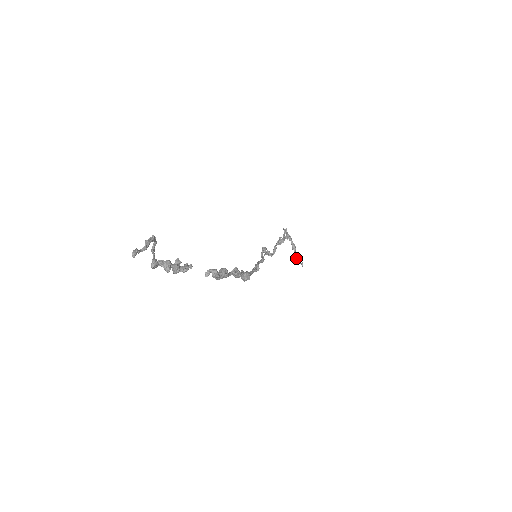
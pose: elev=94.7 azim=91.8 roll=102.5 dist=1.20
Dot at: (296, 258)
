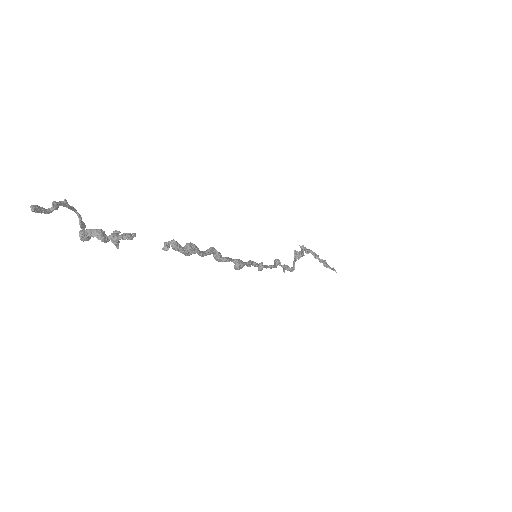
Dot at: (324, 266)
